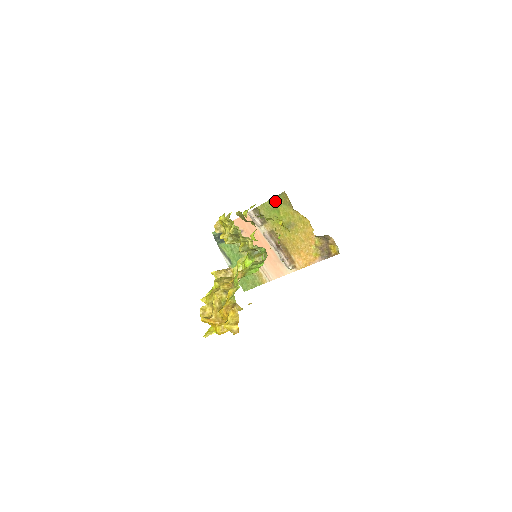
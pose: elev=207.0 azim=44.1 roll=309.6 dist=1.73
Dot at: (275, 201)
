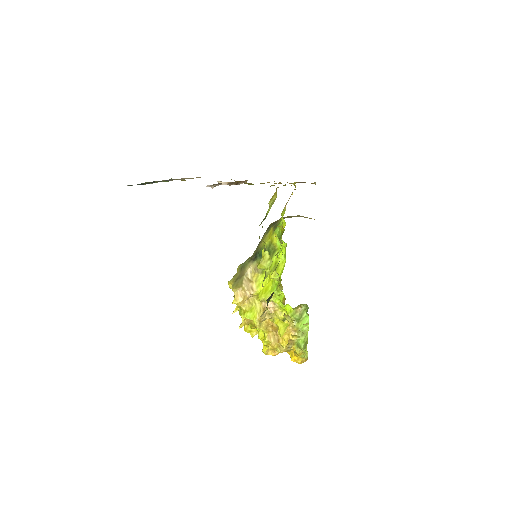
Dot at: occluded
